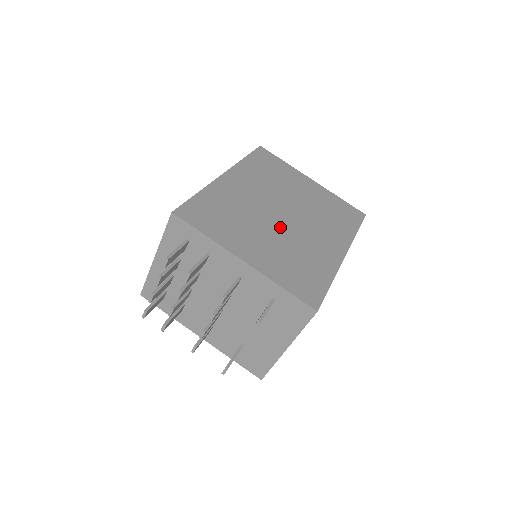
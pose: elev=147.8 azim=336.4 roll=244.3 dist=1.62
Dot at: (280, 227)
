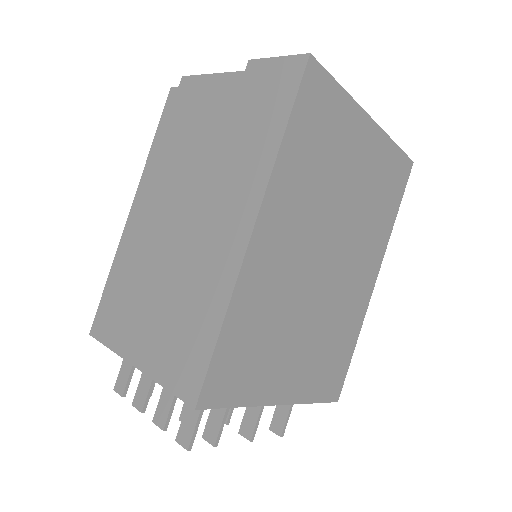
Dot at: (320, 298)
